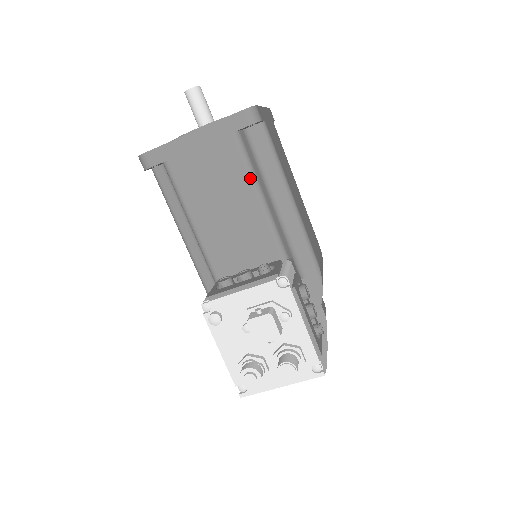
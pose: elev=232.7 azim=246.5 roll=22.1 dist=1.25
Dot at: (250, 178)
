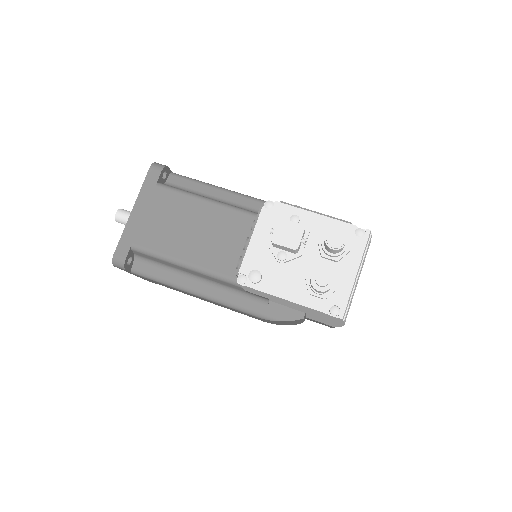
Dot at: (192, 197)
